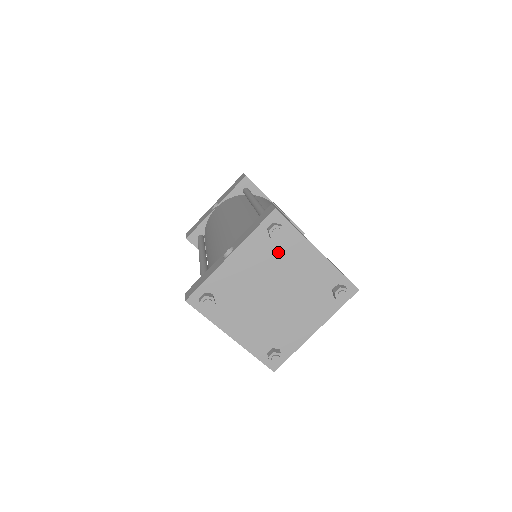
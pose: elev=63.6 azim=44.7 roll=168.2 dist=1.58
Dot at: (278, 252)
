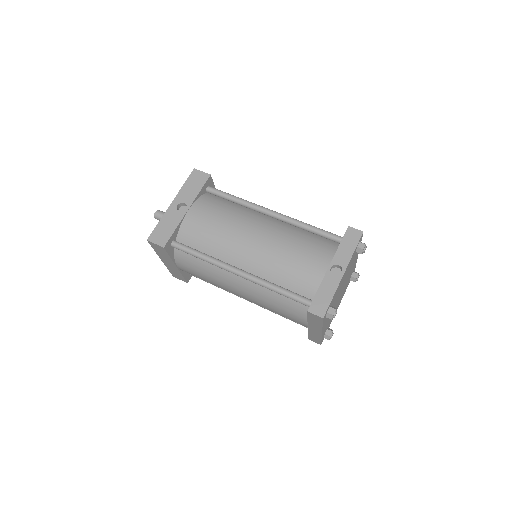
Dot at: occluded
